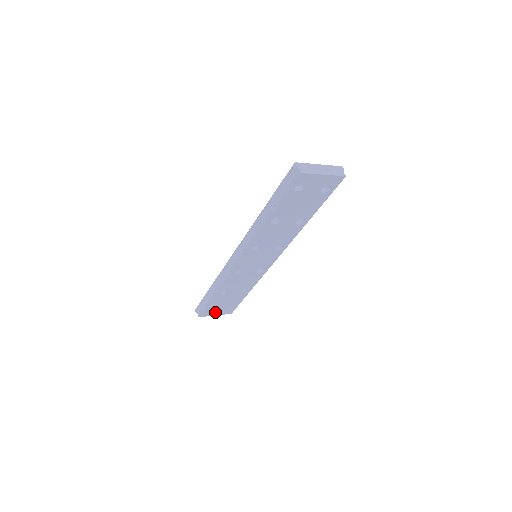
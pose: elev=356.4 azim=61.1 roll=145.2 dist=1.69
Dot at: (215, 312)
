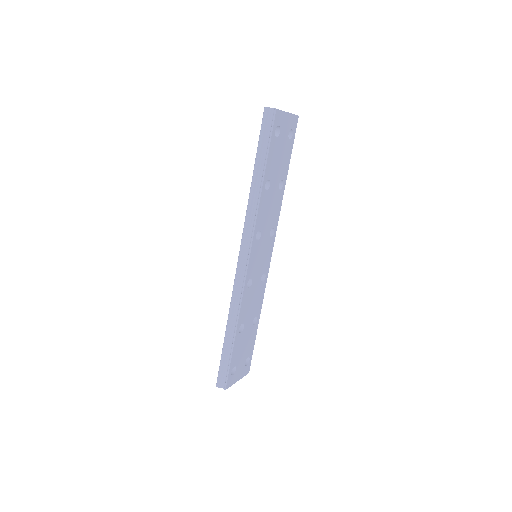
Dot at: (237, 374)
